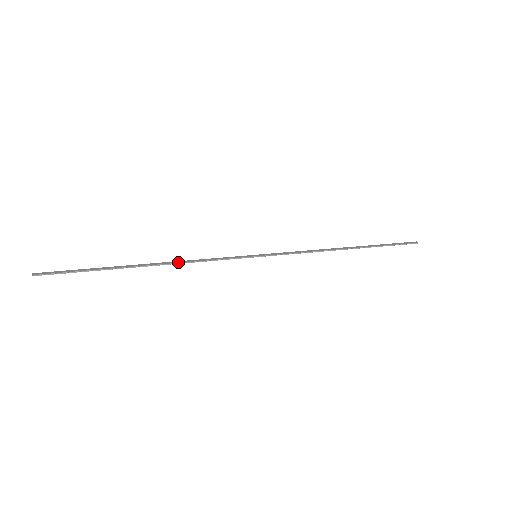
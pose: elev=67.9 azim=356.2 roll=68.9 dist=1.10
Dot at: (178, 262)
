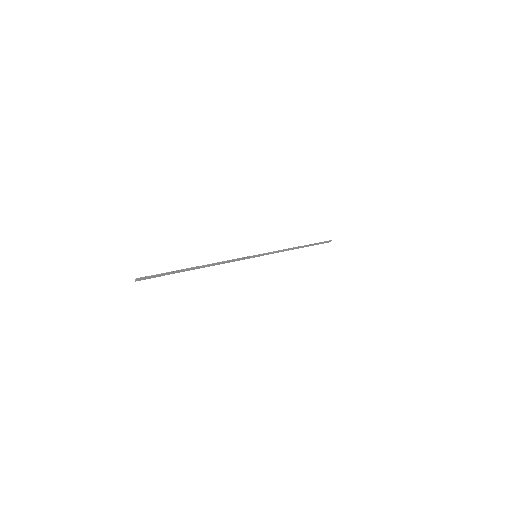
Dot at: (216, 263)
